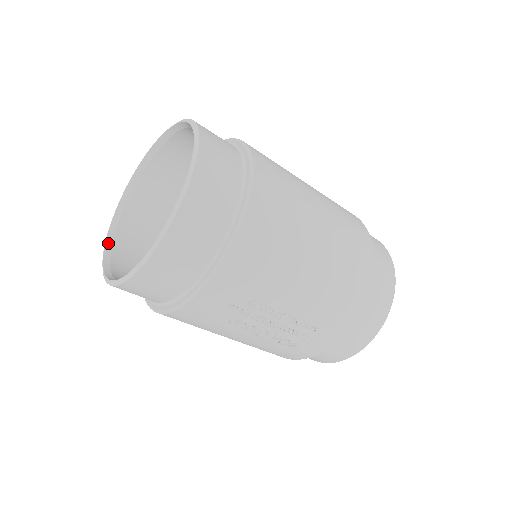
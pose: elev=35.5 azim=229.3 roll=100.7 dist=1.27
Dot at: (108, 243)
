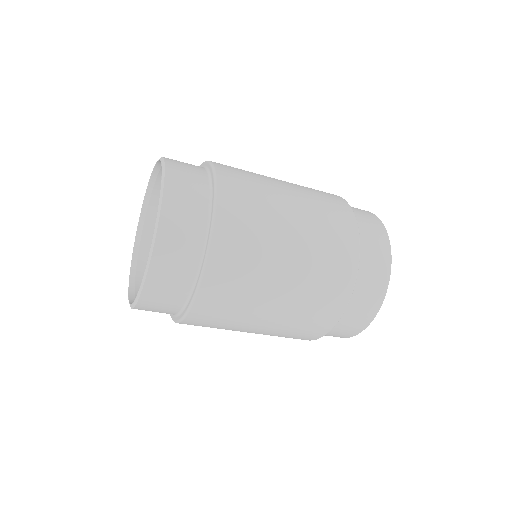
Dot at: (144, 208)
